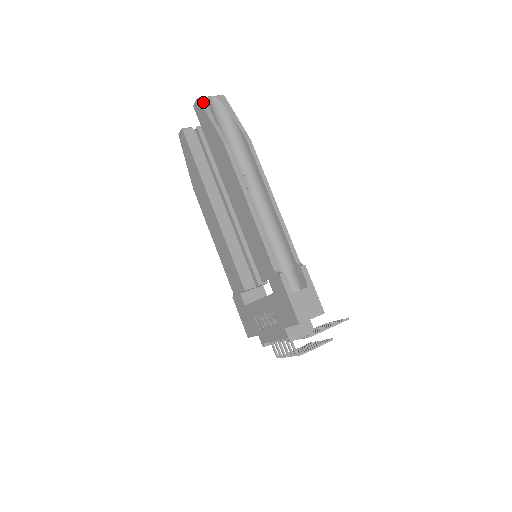
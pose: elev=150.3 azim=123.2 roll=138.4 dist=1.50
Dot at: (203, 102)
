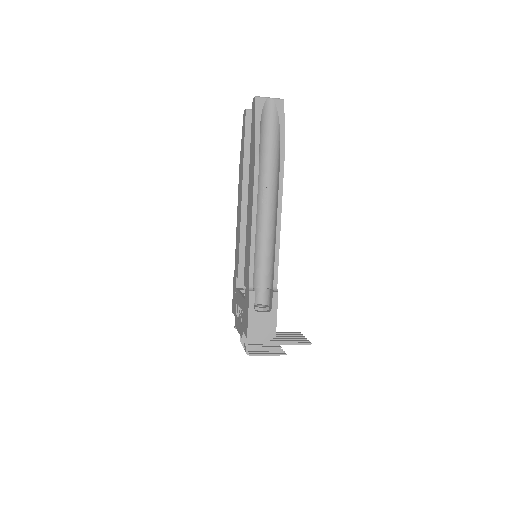
Dot at: (258, 103)
